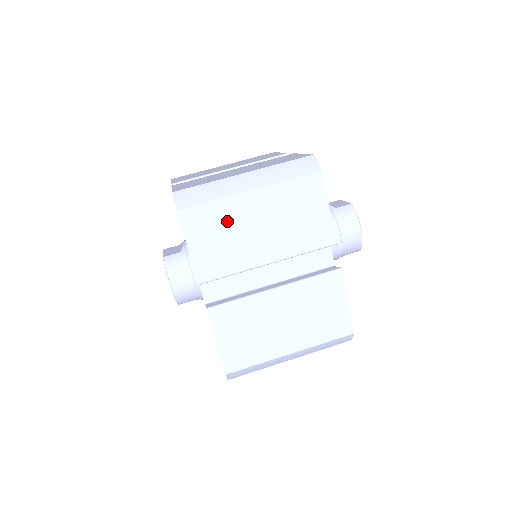
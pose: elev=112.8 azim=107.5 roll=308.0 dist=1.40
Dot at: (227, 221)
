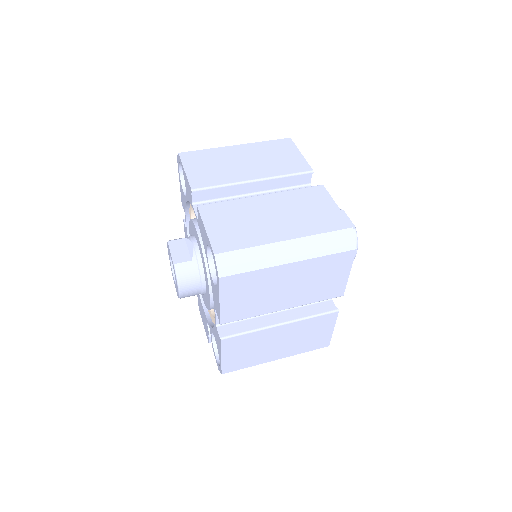
Dot at: (261, 284)
